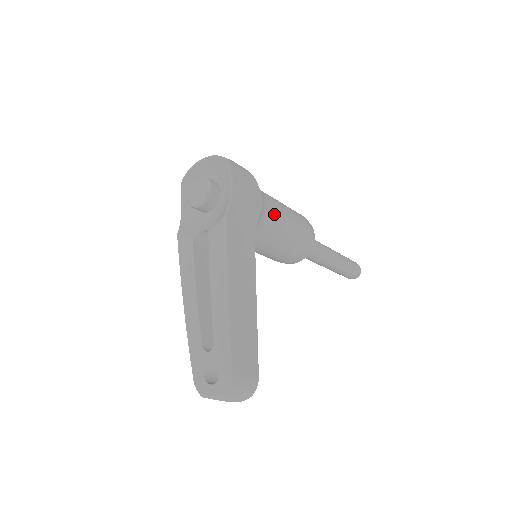
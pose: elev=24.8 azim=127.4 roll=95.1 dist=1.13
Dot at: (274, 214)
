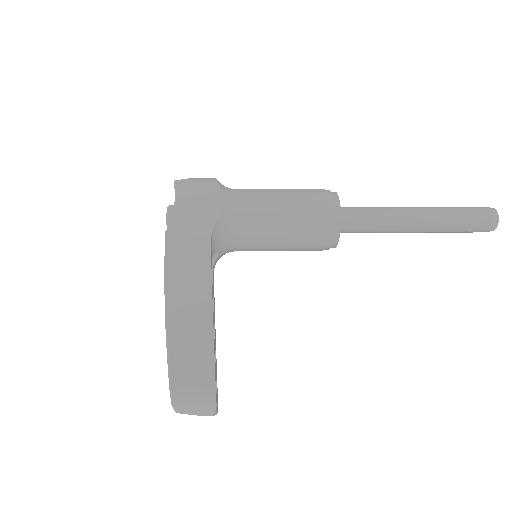
Dot at: (249, 207)
